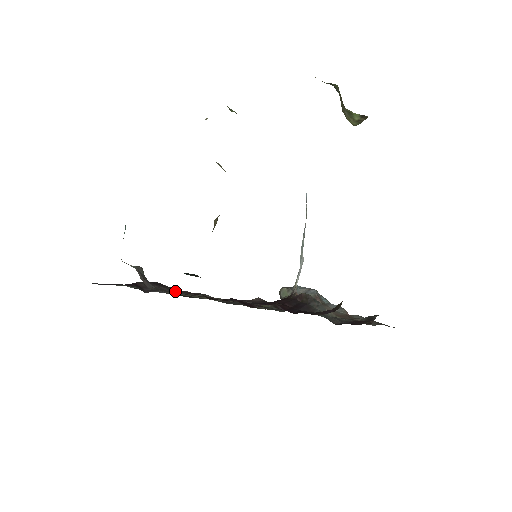
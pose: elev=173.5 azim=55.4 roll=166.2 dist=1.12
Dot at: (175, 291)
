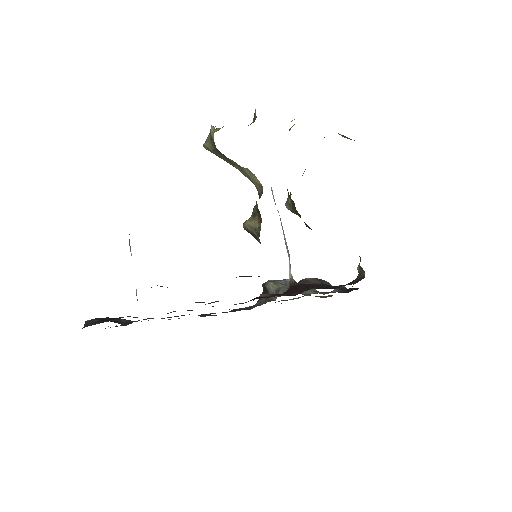
Dot at: (212, 302)
